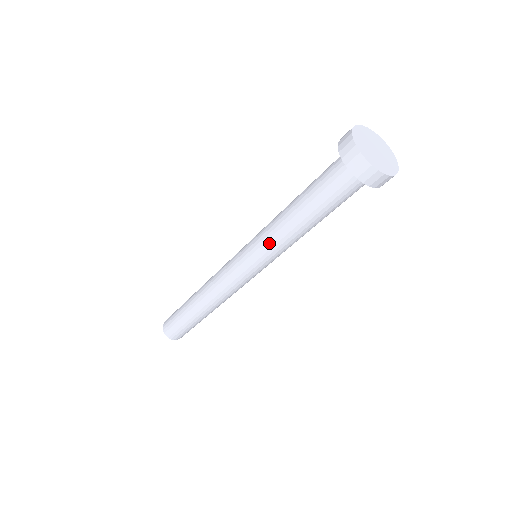
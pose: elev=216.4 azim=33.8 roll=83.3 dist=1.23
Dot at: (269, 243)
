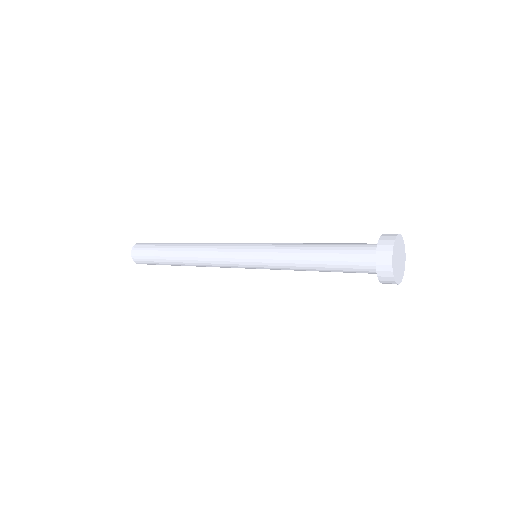
Dot at: occluded
